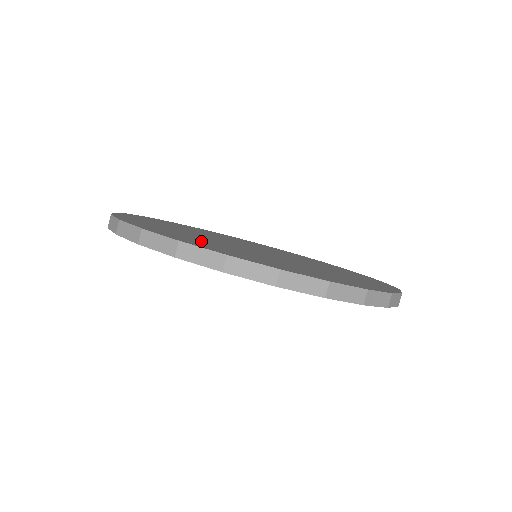
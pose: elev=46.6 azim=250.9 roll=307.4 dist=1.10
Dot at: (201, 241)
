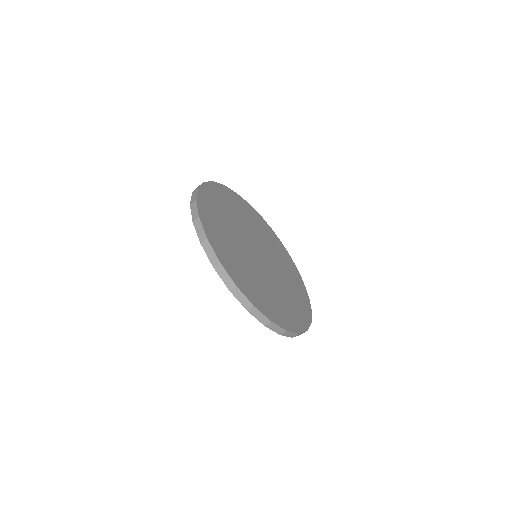
Dot at: (220, 225)
